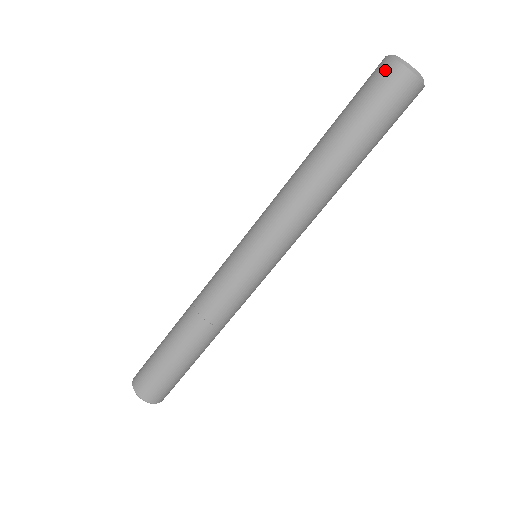
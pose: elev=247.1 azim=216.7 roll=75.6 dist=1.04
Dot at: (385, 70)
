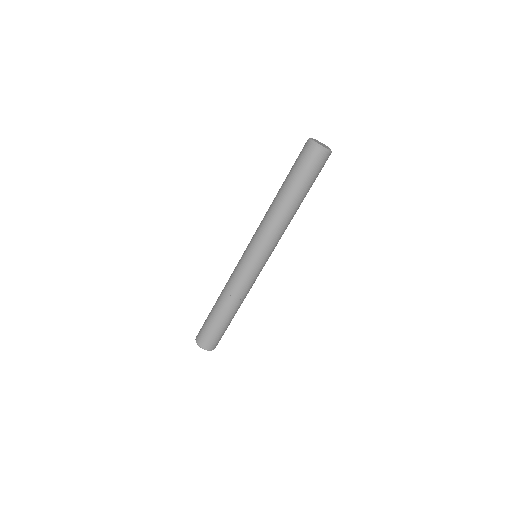
Dot at: (314, 153)
